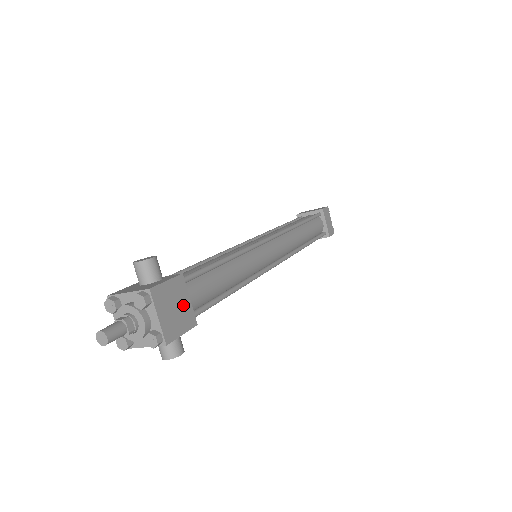
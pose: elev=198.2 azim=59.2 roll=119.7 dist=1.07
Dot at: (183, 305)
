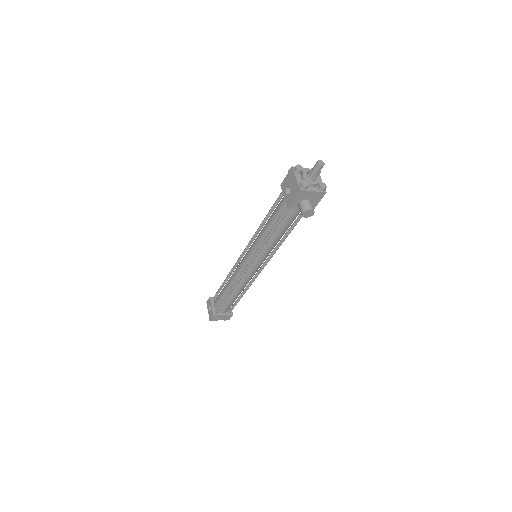
Dot at: occluded
